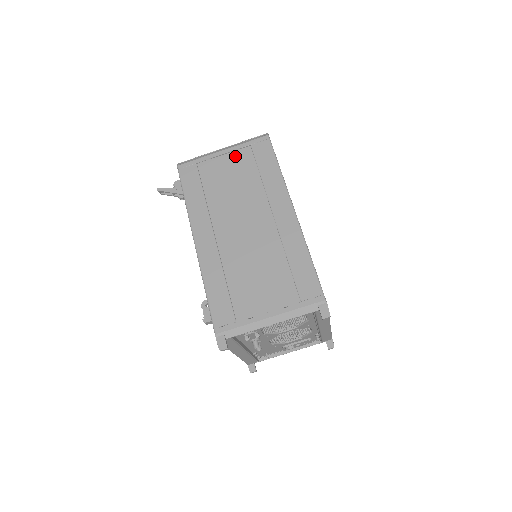
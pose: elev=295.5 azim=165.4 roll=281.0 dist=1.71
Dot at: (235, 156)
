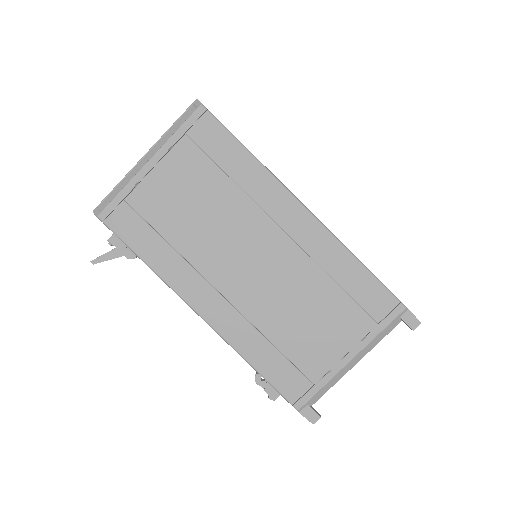
Dot at: (173, 162)
